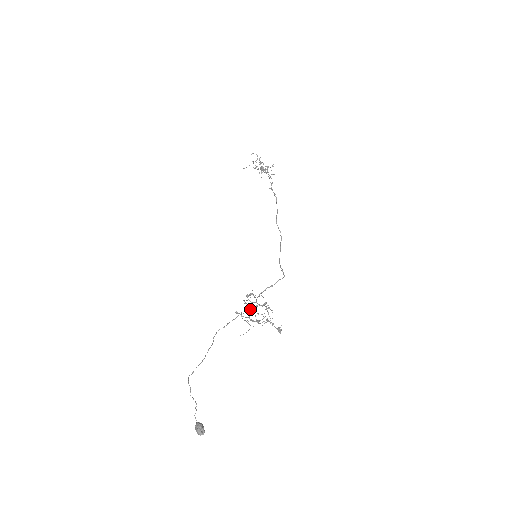
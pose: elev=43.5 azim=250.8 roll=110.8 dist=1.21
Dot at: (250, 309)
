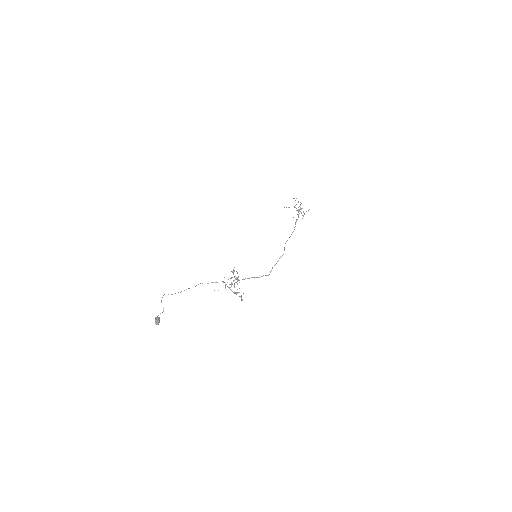
Dot at: (232, 283)
